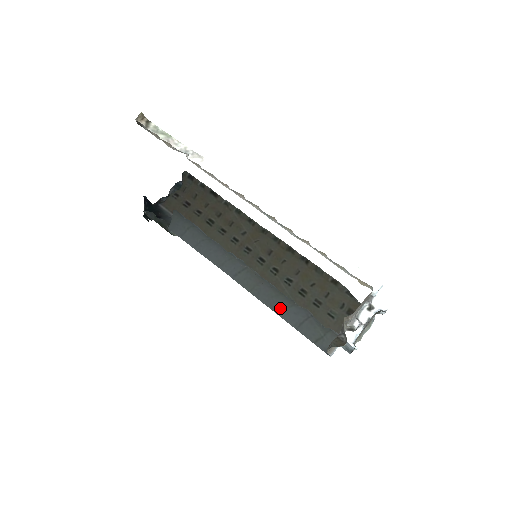
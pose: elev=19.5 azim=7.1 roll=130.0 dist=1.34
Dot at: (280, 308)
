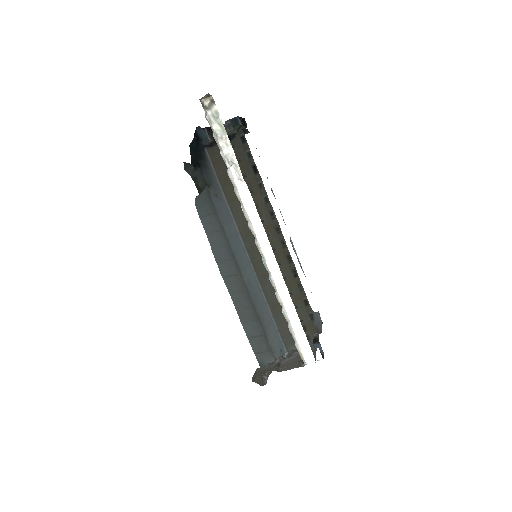
Dot at: (245, 319)
